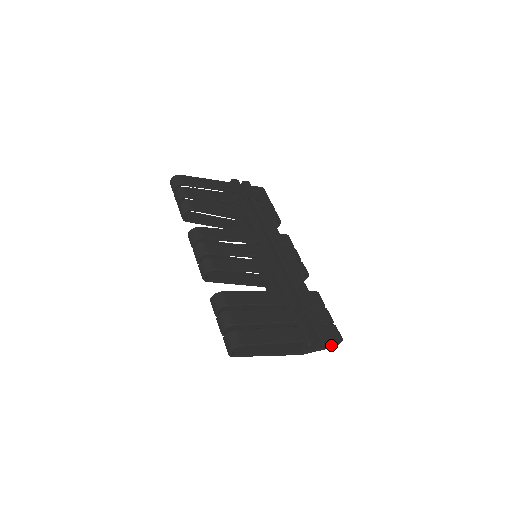
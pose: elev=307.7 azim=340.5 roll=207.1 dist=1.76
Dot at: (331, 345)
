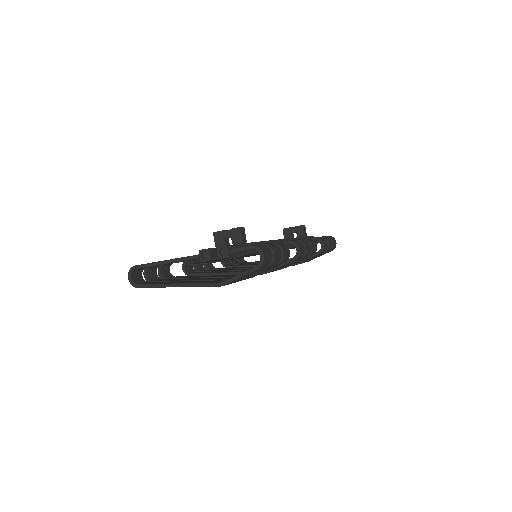
Dot at: (240, 256)
